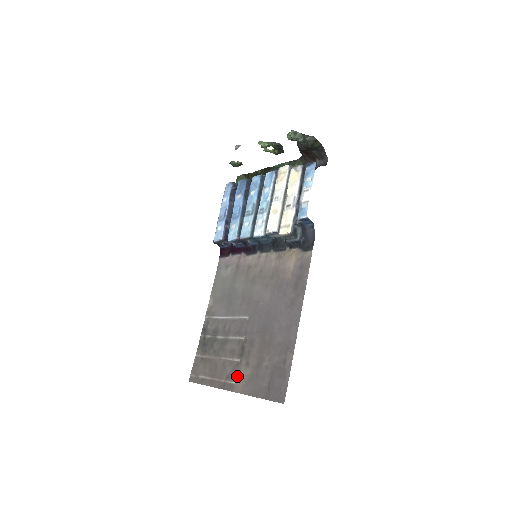
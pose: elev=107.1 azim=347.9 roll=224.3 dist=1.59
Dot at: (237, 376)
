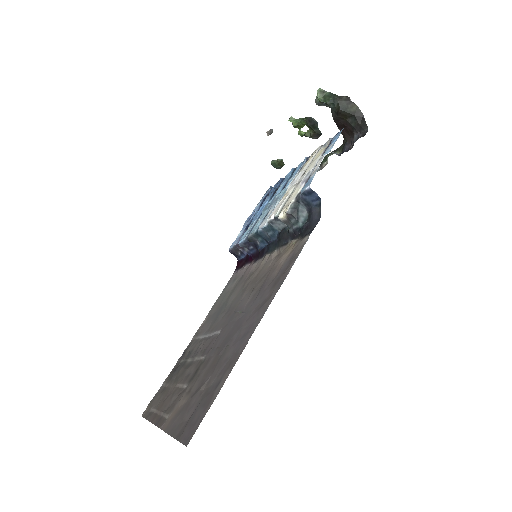
Dot at: (174, 407)
